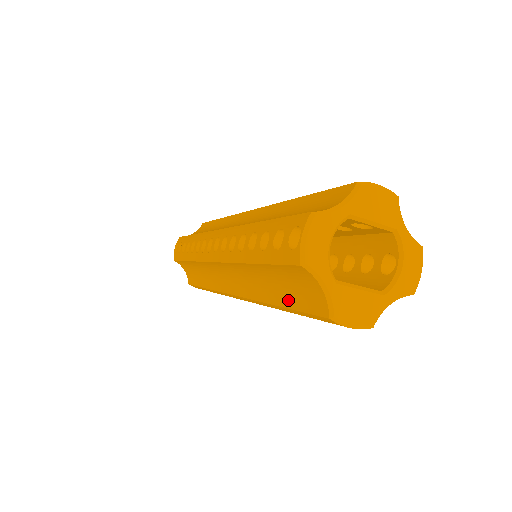
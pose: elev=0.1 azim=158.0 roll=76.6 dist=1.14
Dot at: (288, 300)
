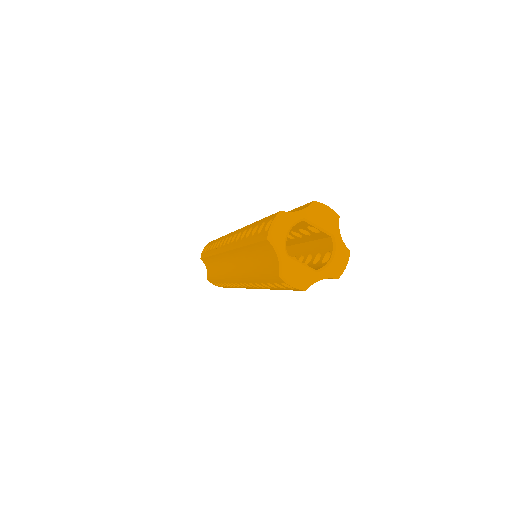
Dot at: (262, 271)
